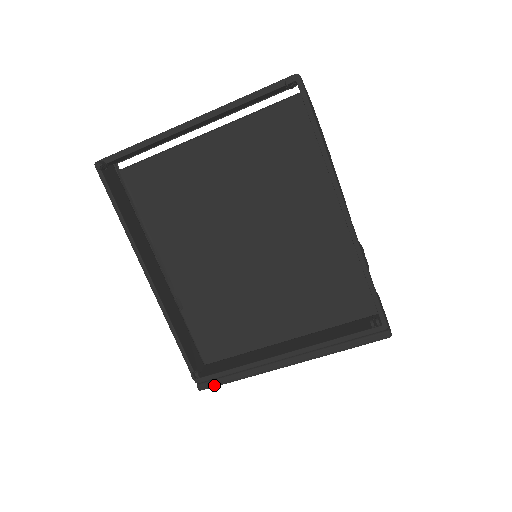
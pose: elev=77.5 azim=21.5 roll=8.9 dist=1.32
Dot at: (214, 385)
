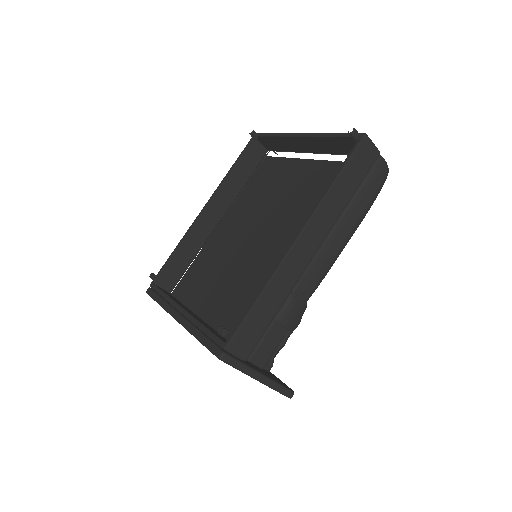
Dot at: (151, 294)
